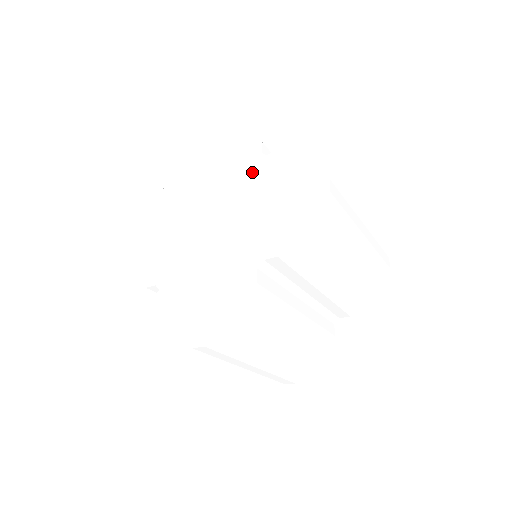
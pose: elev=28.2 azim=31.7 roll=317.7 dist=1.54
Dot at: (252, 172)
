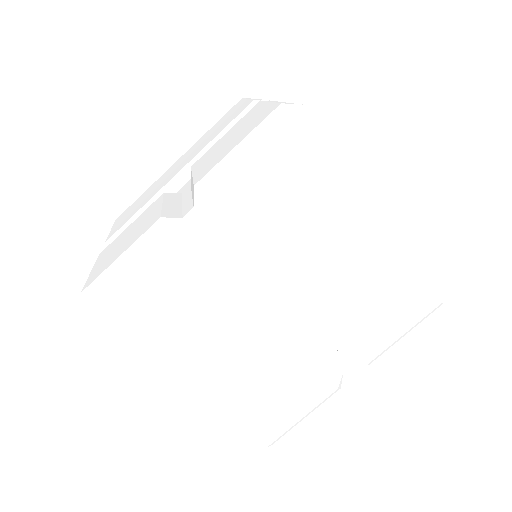
Dot at: occluded
